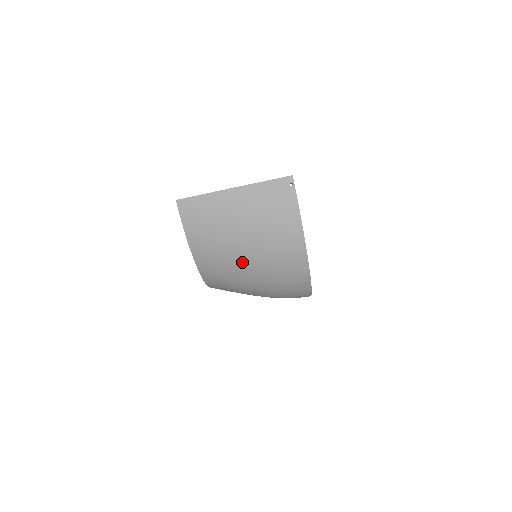
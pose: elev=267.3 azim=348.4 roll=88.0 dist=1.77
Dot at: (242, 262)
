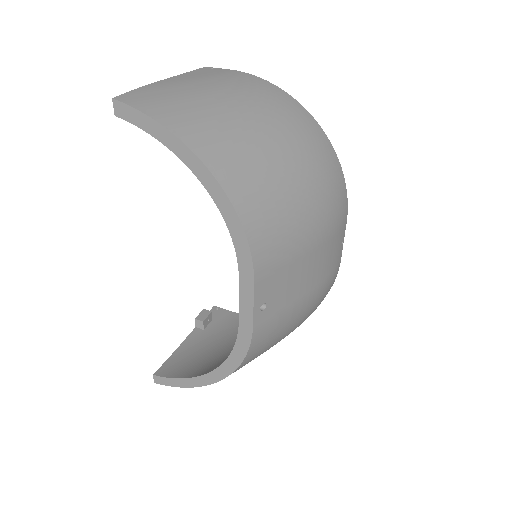
Dot at: (251, 129)
